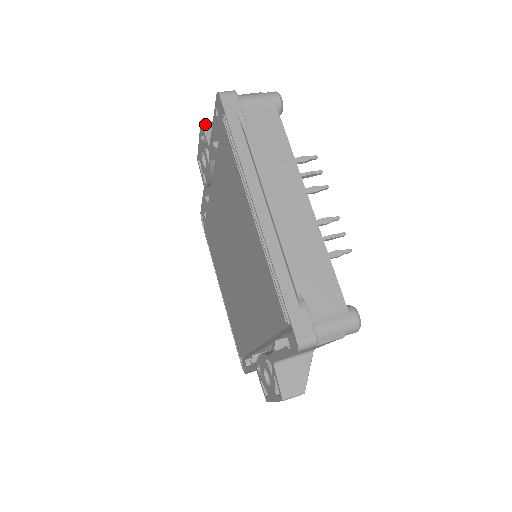
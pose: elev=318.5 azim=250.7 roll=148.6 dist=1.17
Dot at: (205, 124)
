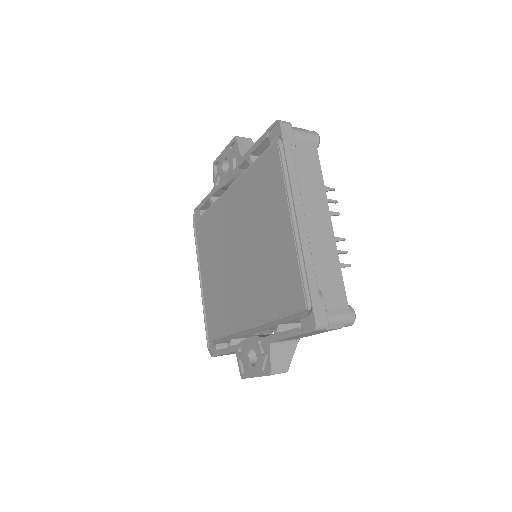
Dot at: (239, 138)
